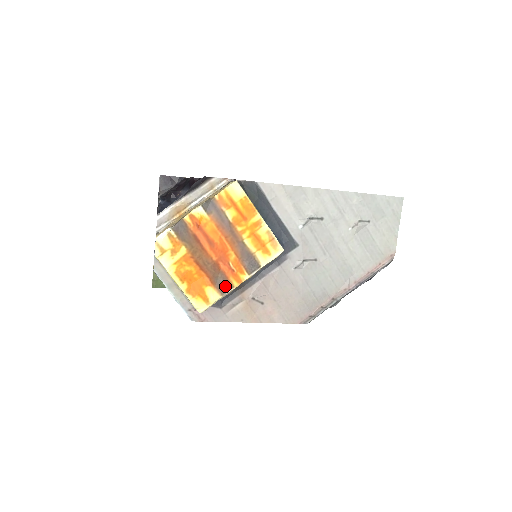
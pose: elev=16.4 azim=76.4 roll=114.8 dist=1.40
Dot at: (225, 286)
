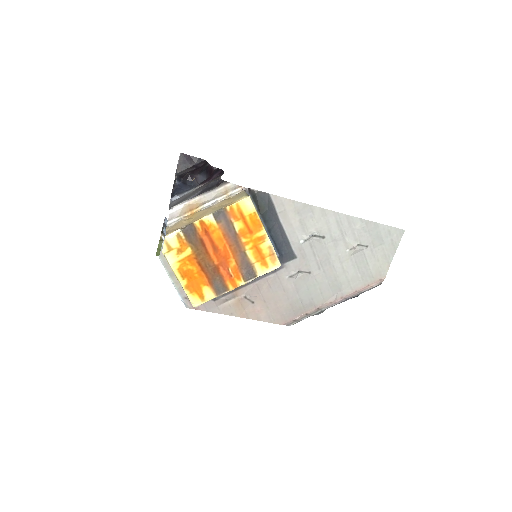
Dot at: (221, 288)
